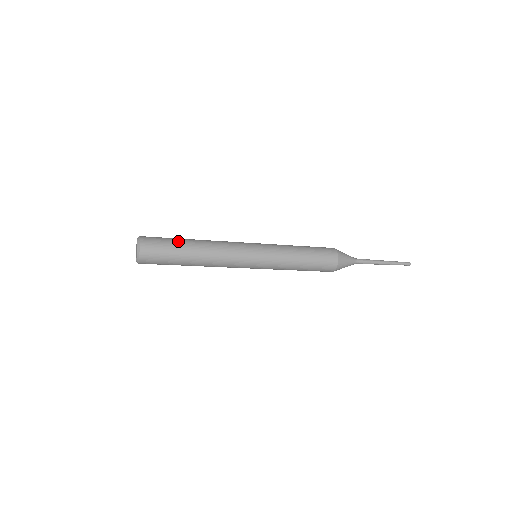
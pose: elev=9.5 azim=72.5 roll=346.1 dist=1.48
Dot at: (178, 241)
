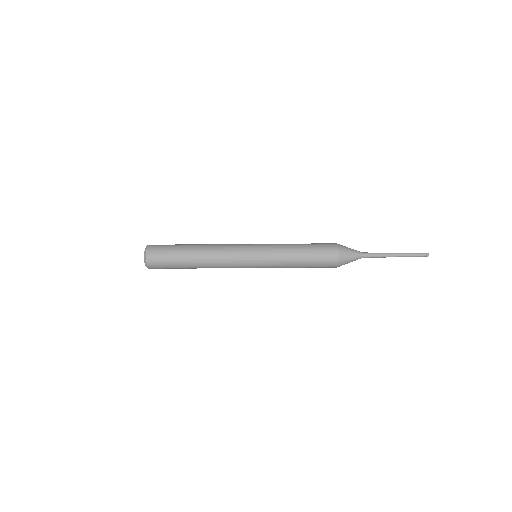
Dot at: (179, 248)
